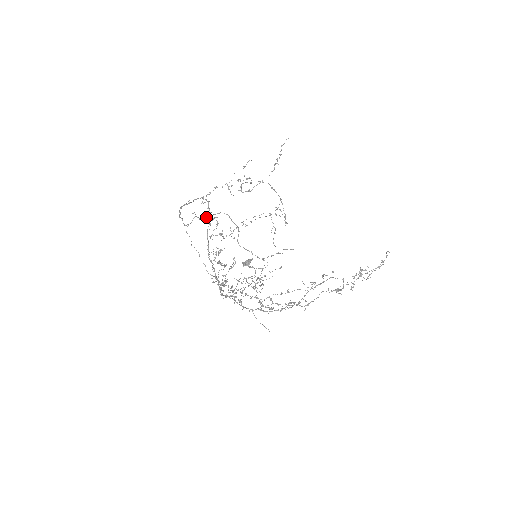
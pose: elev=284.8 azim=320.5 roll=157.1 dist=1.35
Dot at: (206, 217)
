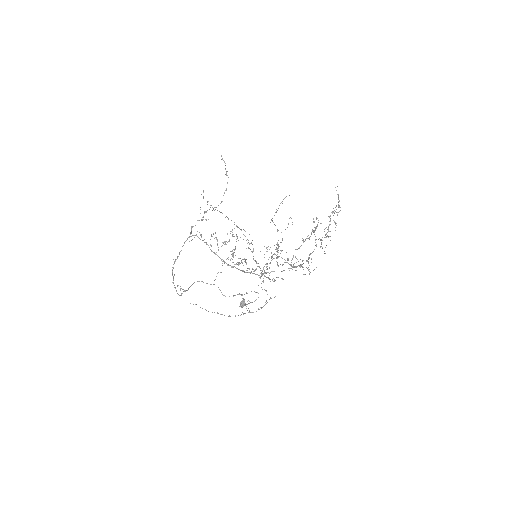
Dot at: occluded
